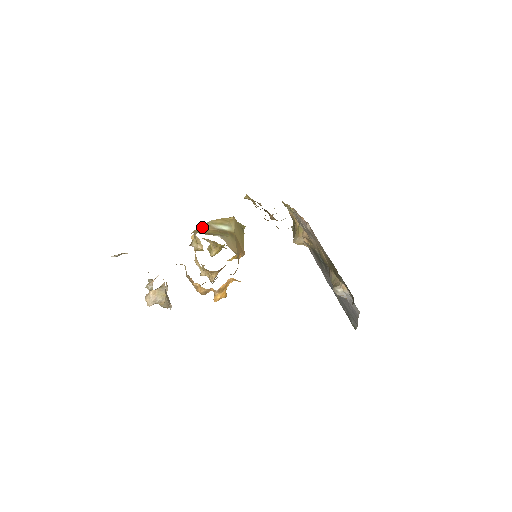
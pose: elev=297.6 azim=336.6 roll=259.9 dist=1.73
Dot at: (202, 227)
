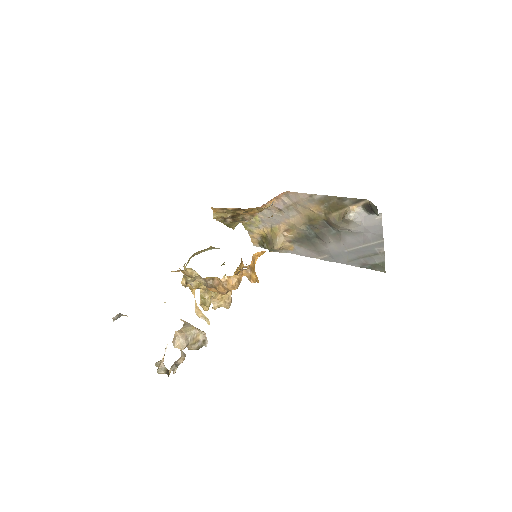
Dot at: occluded
